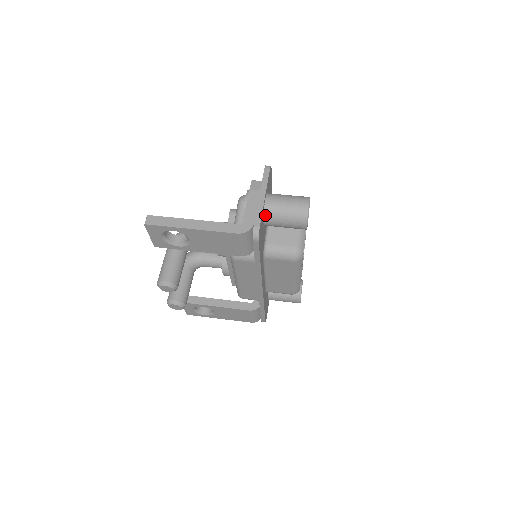
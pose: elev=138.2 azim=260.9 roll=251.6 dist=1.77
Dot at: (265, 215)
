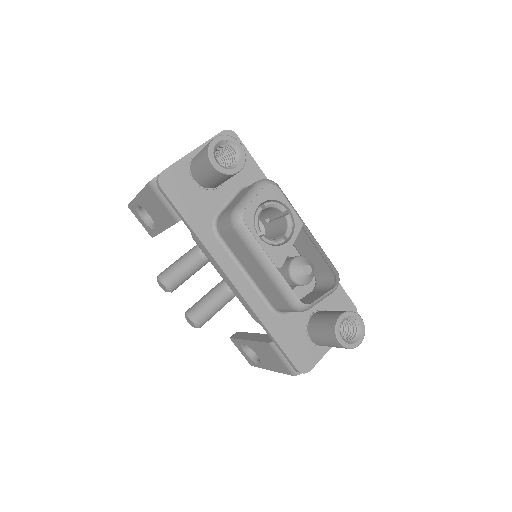
Dot at: (191, 169)
